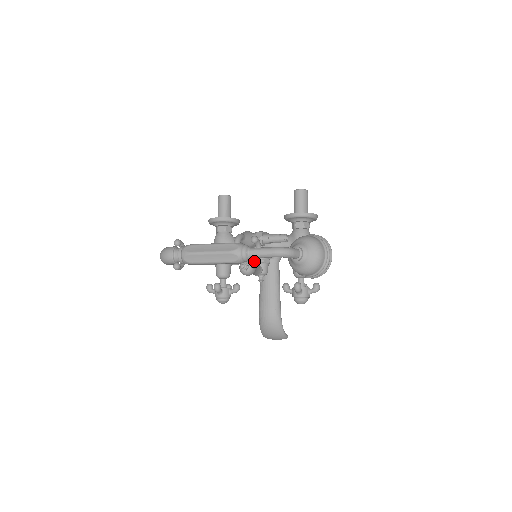
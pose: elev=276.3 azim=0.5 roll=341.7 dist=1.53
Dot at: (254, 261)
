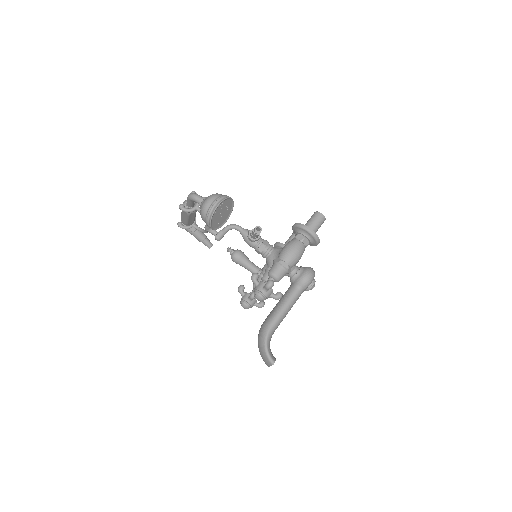
Dot at: (182, 204)
